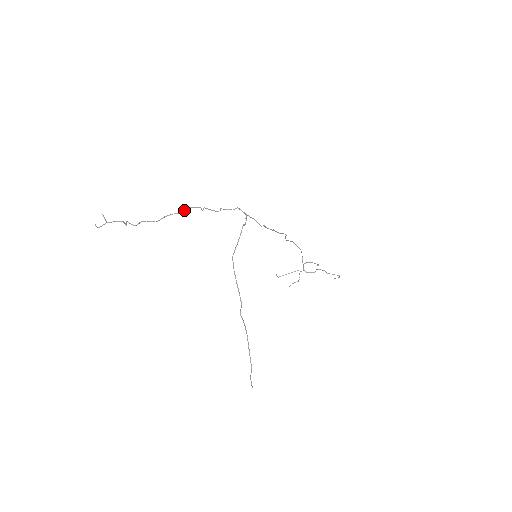
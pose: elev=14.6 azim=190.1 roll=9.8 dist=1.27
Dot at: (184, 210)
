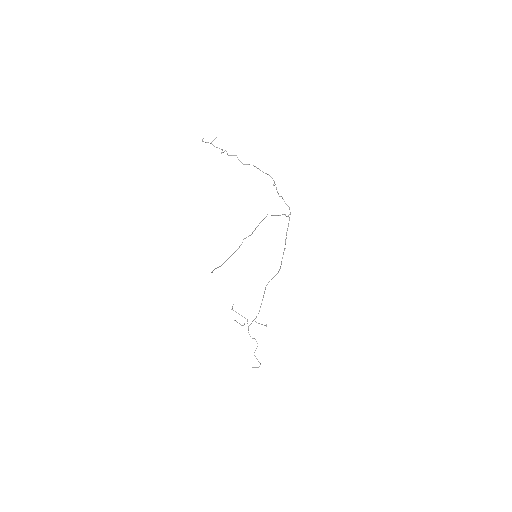
Dot at: (266, 173)
